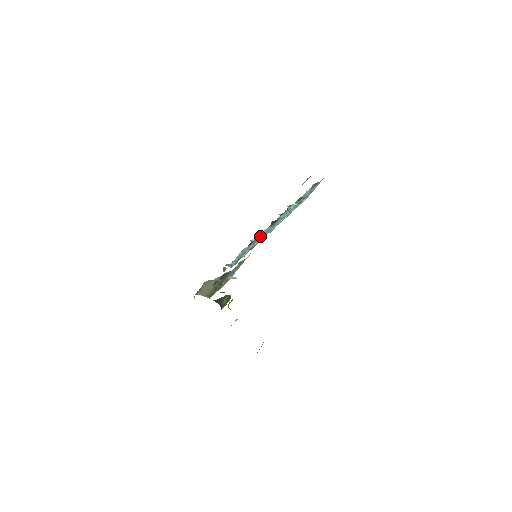
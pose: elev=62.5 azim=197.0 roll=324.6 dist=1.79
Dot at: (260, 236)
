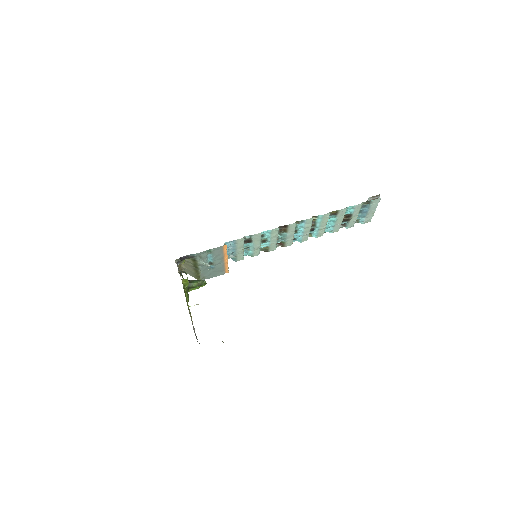
Dot at: (257, 236)
